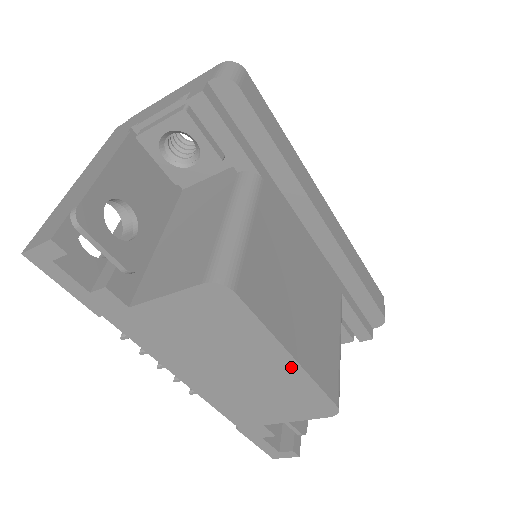
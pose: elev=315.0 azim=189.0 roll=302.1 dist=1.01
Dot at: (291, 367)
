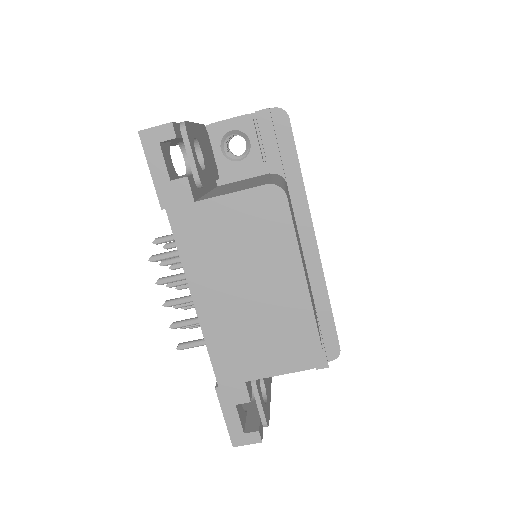
Dot at: (300, 292)
